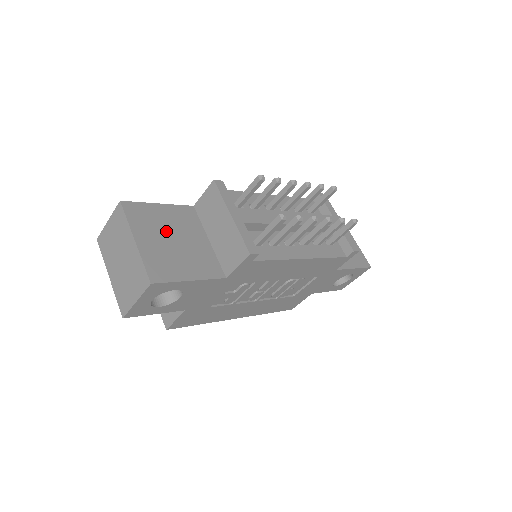
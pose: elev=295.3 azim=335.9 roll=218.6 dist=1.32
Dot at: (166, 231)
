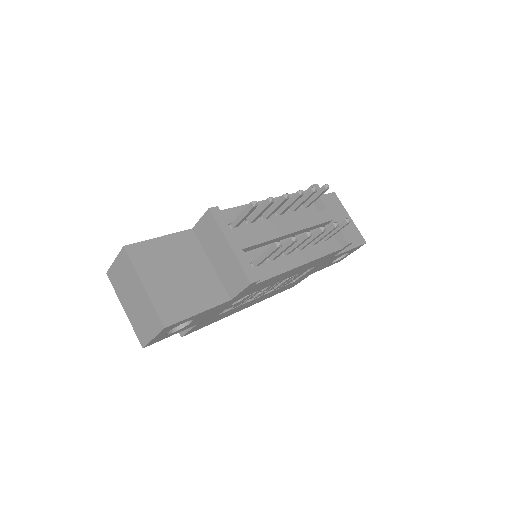
Dot at: (170, 266)
